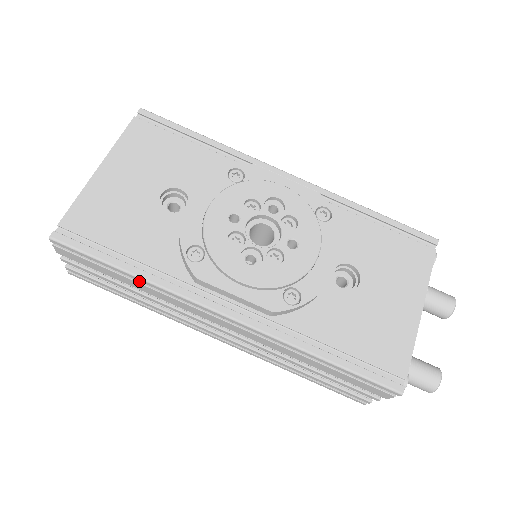
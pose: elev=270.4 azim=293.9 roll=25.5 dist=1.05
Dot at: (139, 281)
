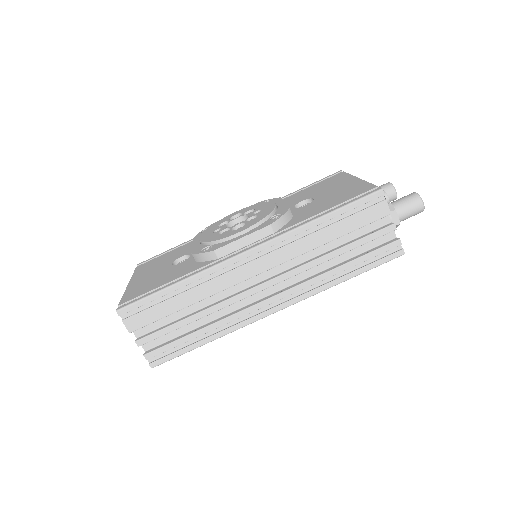
Dot at: (187, 290)
